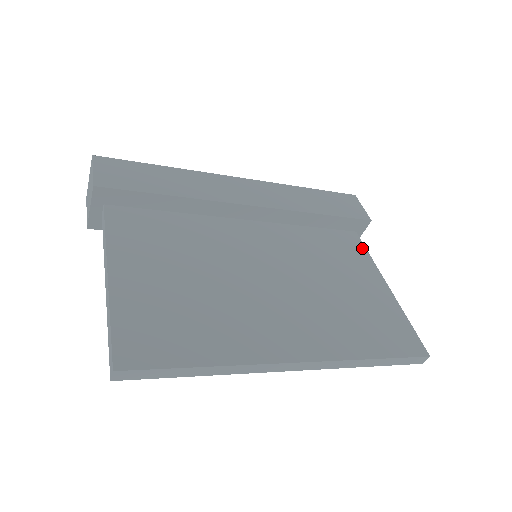
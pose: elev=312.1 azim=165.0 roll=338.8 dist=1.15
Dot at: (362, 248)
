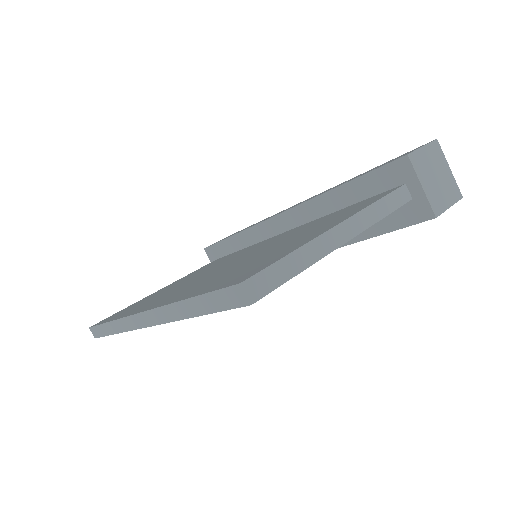
Dot at: (379, 198)
